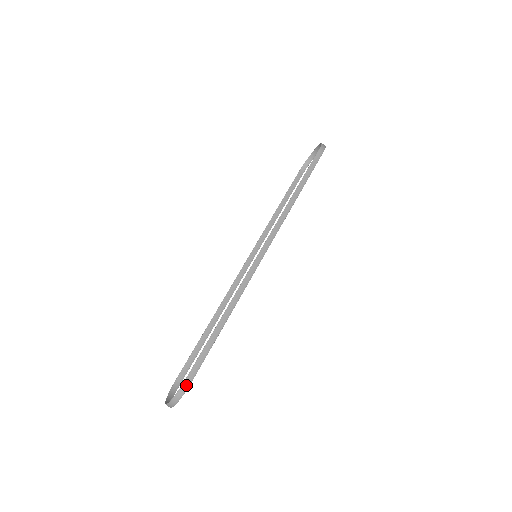
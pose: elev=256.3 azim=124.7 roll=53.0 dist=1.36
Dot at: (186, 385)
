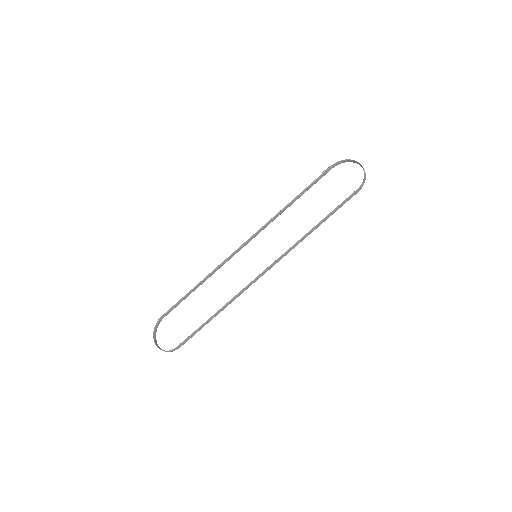
Dot at: occluded
